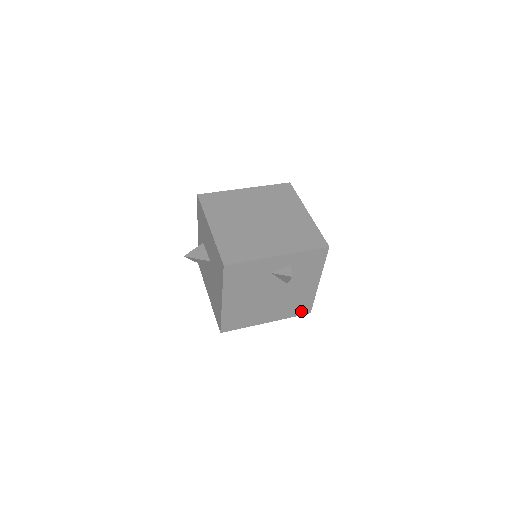
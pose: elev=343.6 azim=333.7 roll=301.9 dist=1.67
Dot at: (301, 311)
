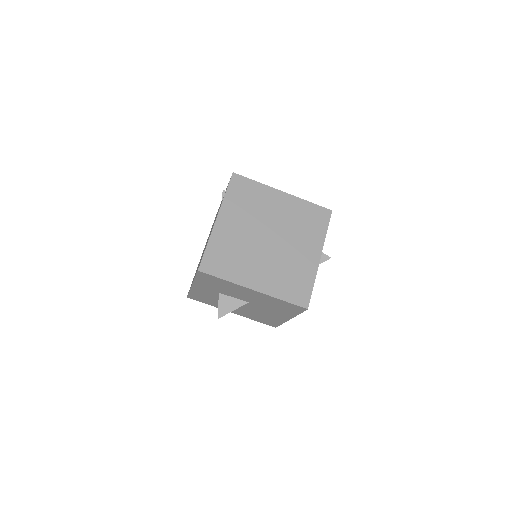
Dot at: occluded
